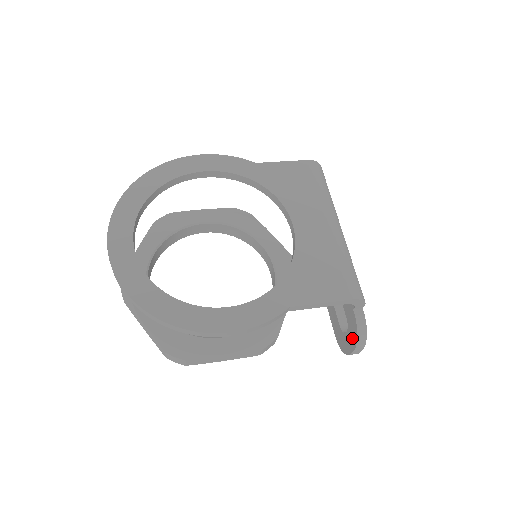
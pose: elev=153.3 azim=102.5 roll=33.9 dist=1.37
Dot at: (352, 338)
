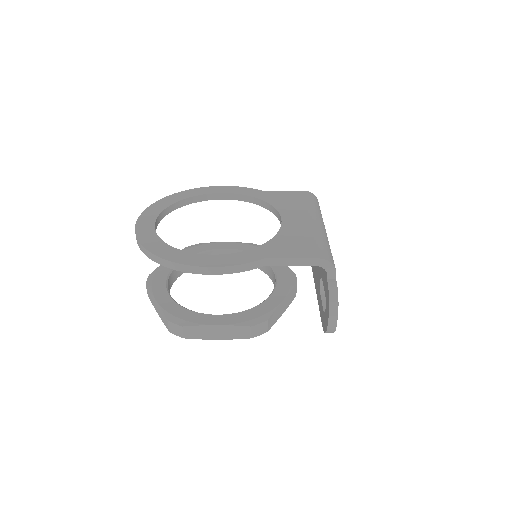
Dot at: (327, 306)
